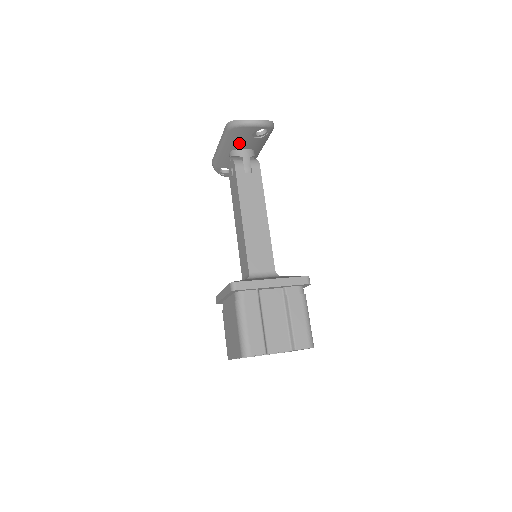
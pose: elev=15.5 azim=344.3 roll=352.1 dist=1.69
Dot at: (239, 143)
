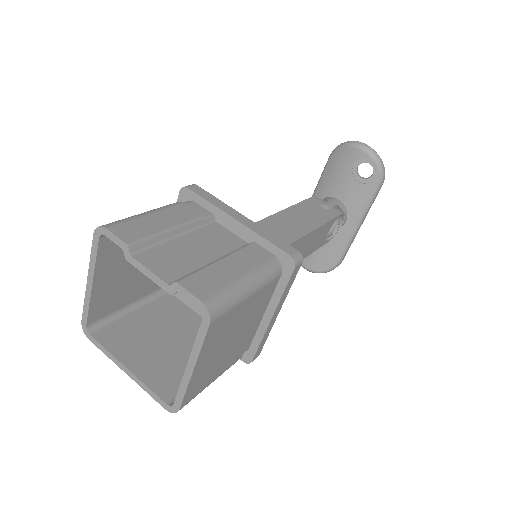
Dot at: (334, 184)
